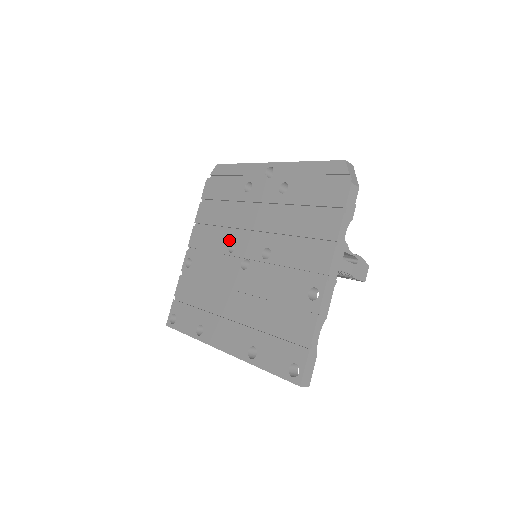
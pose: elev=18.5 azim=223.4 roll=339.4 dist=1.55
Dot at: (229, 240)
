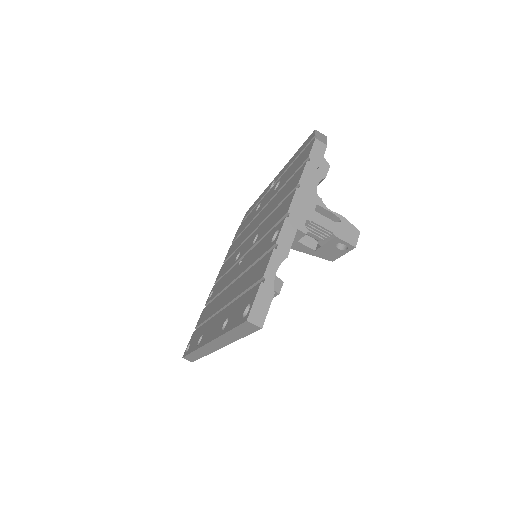
Dot at: (238, 253)
